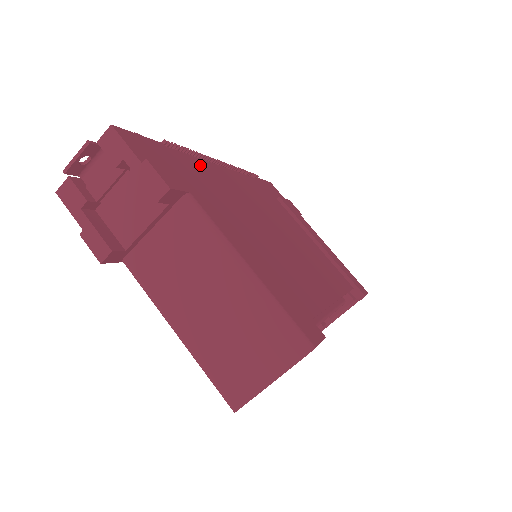
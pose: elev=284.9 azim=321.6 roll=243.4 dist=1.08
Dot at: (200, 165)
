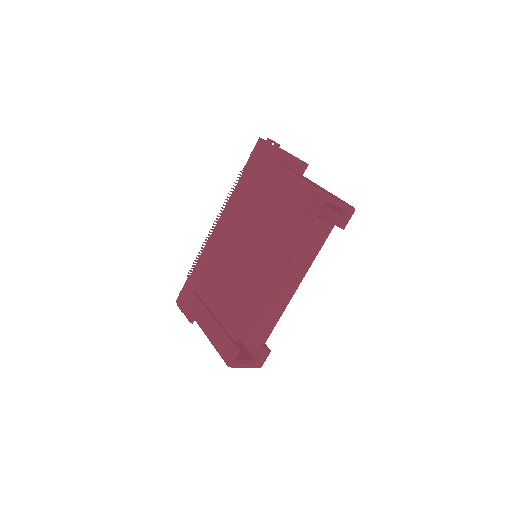
Dot at: occluded
